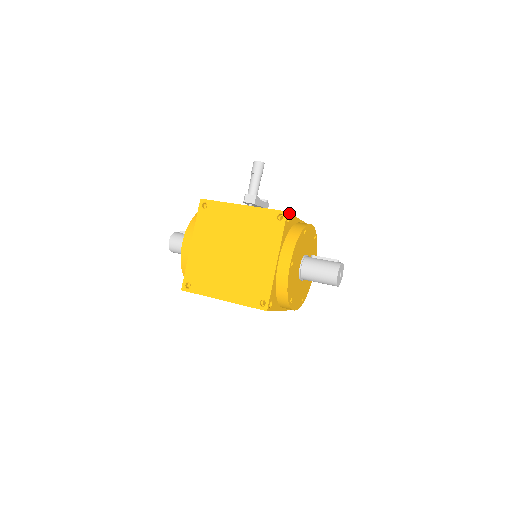
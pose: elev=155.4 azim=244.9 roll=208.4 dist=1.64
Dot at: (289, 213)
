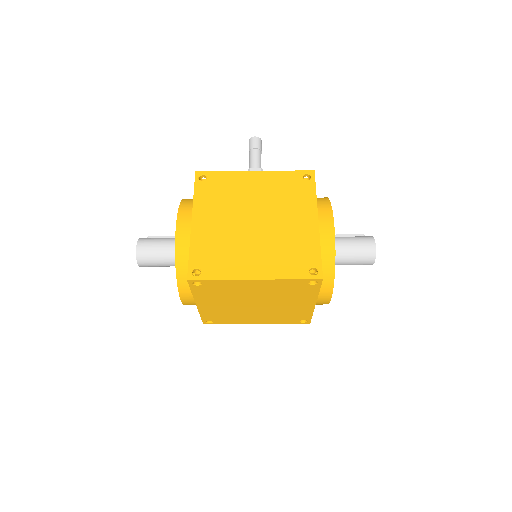
Dot at: occluded
